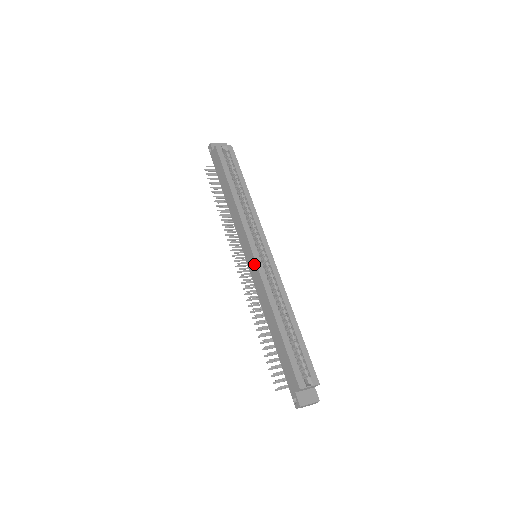
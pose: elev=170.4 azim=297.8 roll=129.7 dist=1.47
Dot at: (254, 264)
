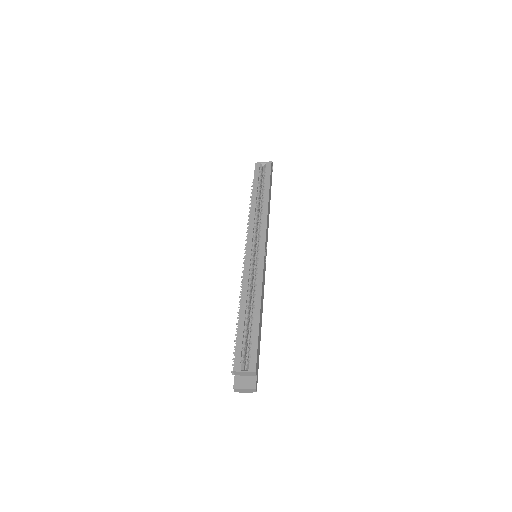
Dot at: (245, 261)
